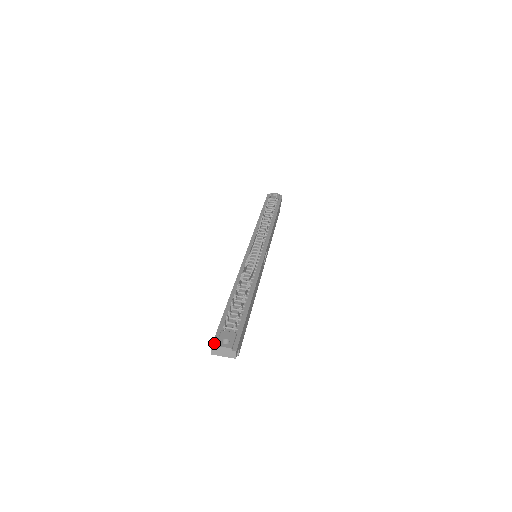
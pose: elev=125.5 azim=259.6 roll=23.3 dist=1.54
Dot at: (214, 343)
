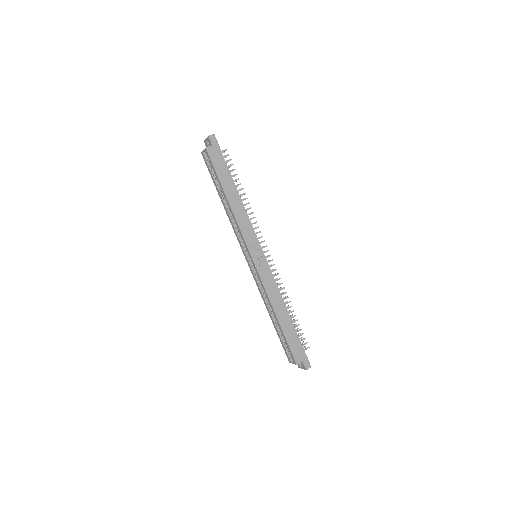
Dot at: occluded
